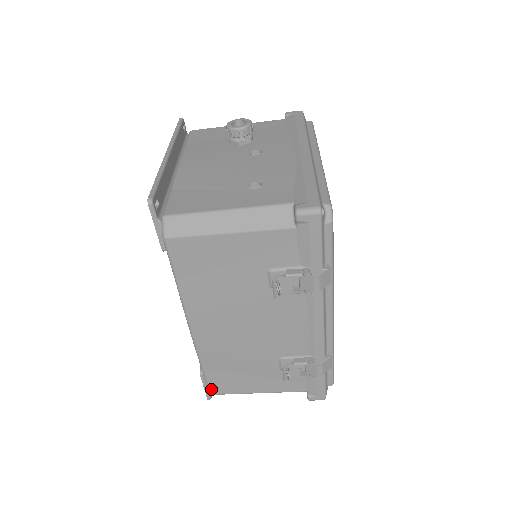
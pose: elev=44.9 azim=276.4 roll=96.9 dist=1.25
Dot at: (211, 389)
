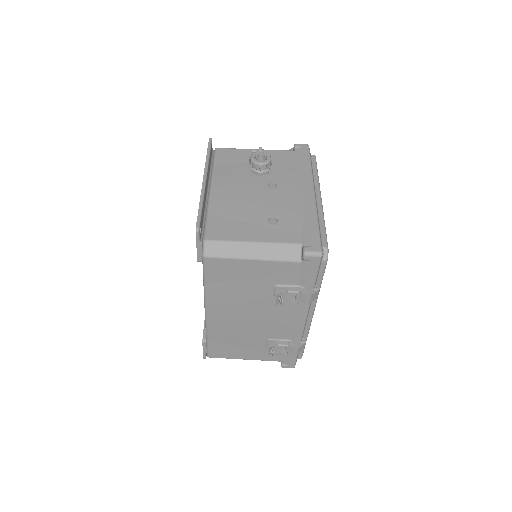
Dot at: (210, 354)
